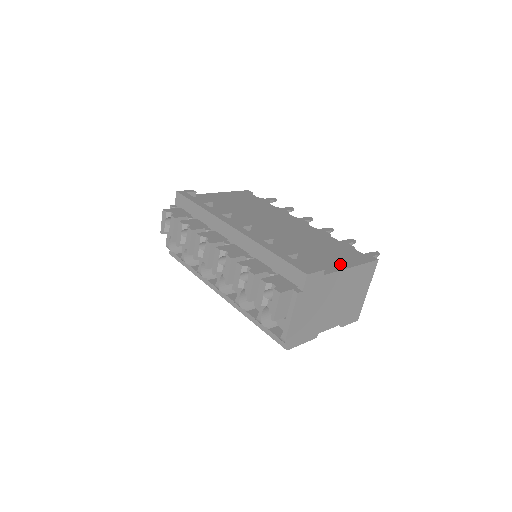
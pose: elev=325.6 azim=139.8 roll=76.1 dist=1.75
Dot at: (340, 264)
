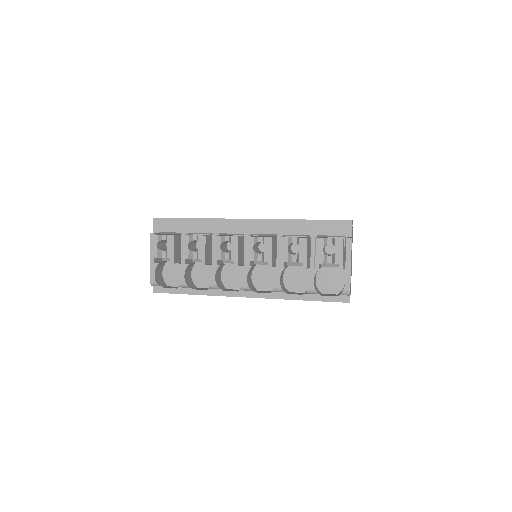
Dot at: occluded
